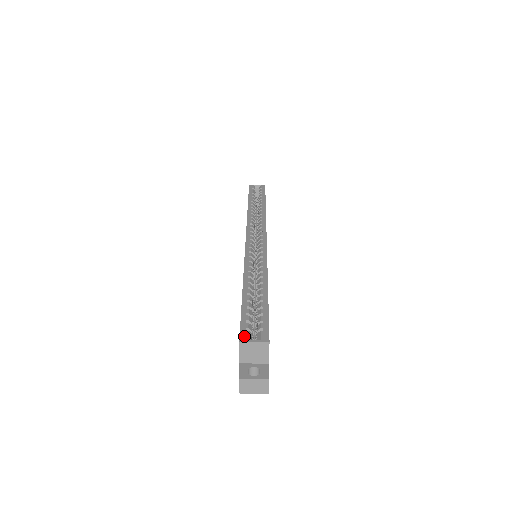
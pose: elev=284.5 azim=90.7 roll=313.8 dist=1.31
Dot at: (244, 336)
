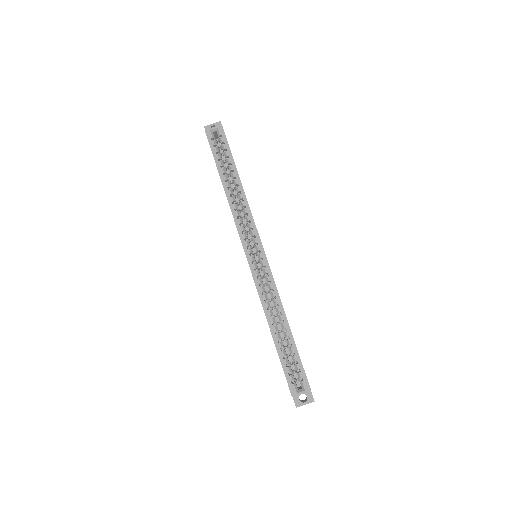
Dot at: (293, 391)
